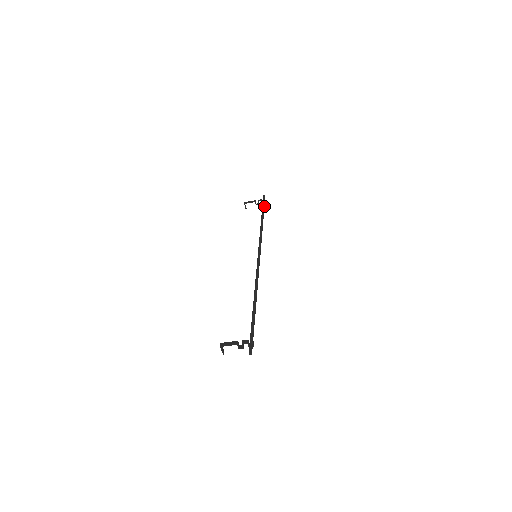
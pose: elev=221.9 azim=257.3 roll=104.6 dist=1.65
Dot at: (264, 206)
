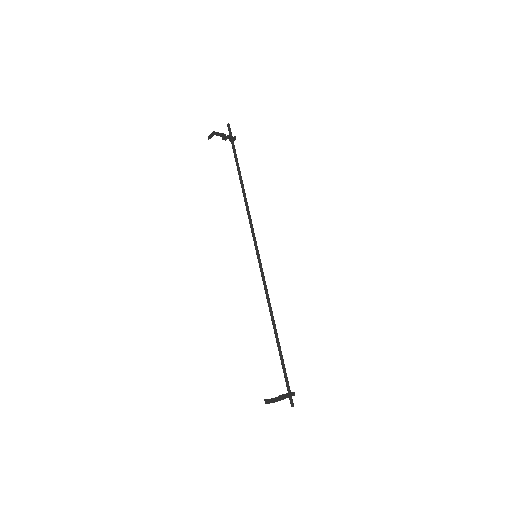
Dot at: occluded
